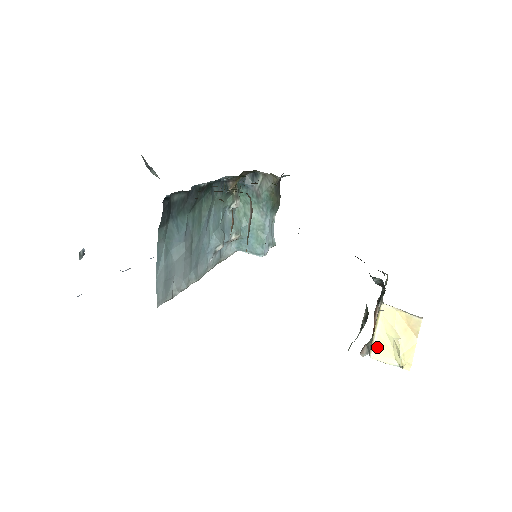
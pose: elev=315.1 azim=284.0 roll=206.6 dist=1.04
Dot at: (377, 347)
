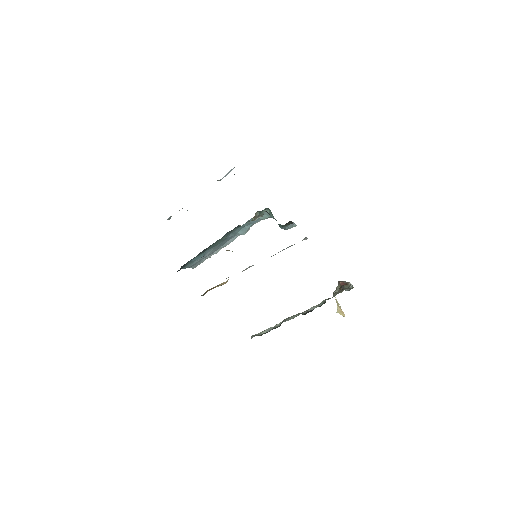
Dot at: occluded
